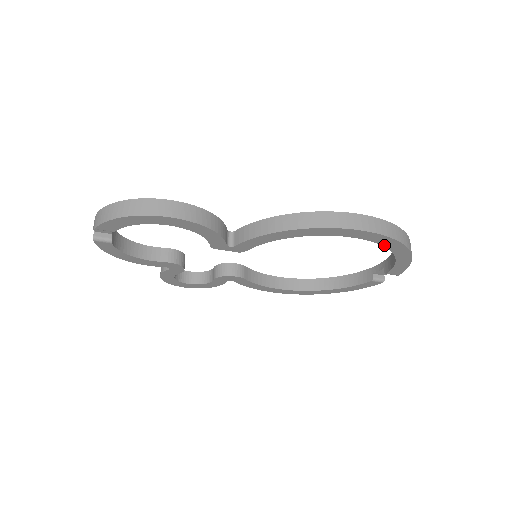
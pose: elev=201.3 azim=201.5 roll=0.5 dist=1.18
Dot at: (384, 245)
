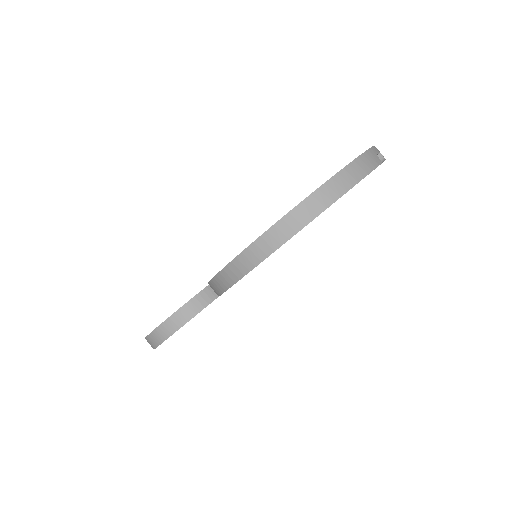
Dot at: occluded
